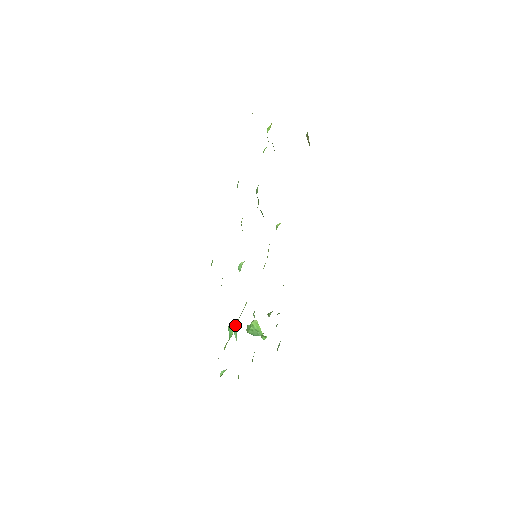
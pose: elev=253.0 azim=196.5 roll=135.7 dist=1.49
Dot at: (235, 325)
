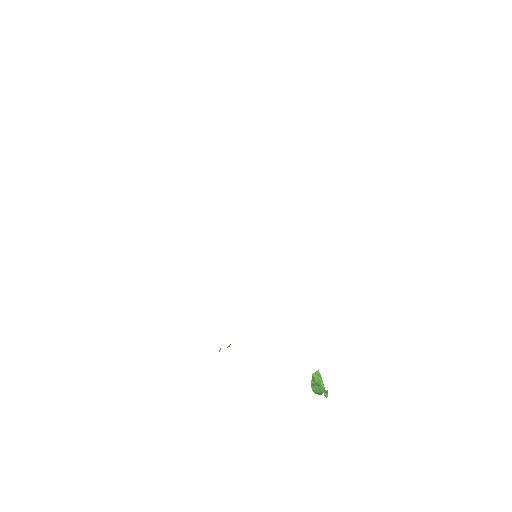
Dot at: occluded
